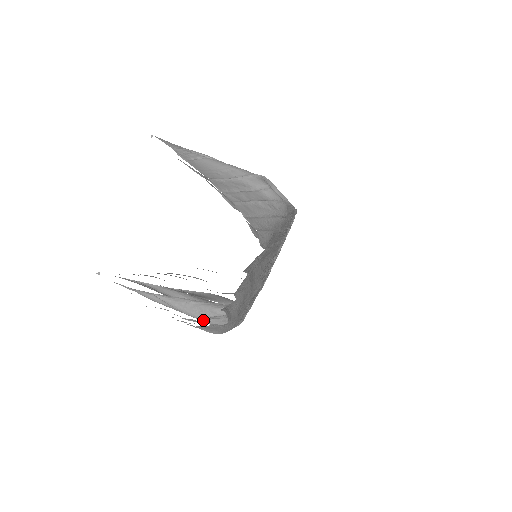
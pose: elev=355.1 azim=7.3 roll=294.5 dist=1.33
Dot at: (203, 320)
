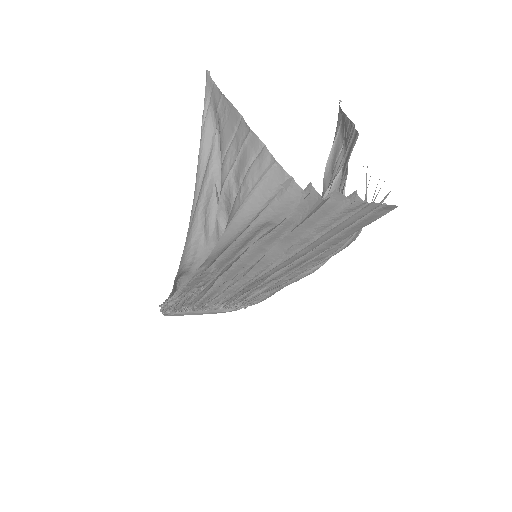
Dot at: (195, 212)
